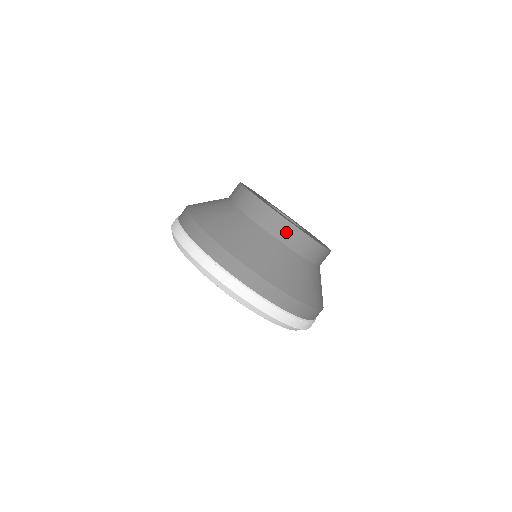
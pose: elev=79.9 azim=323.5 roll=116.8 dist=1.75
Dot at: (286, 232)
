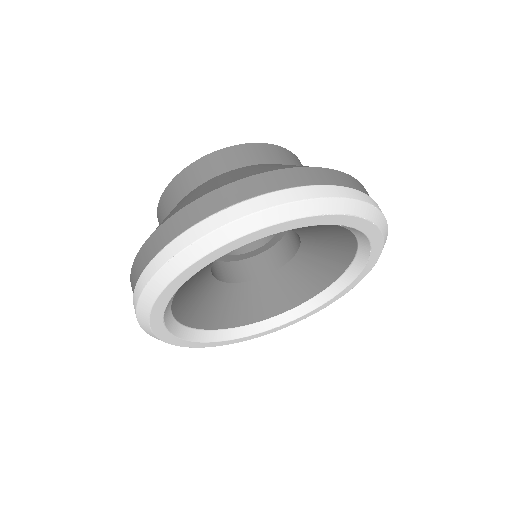
Dot at: (239, 156)
